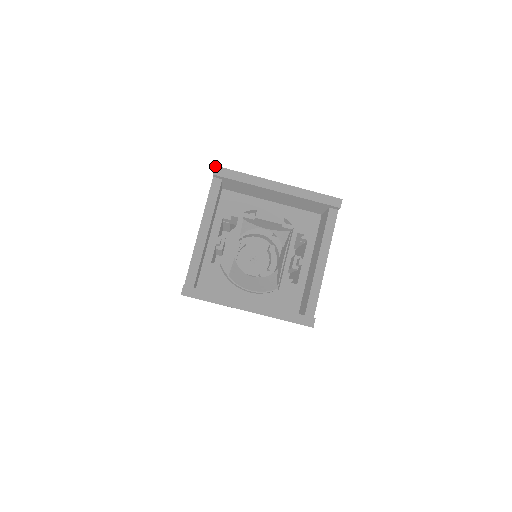
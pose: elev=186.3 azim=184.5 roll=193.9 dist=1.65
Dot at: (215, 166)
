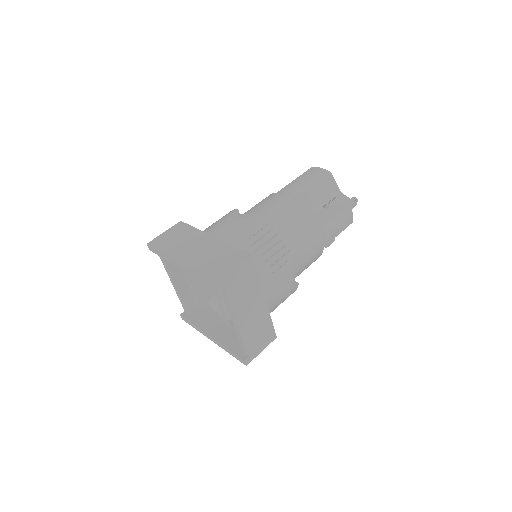
Dot at: (147, 244)
